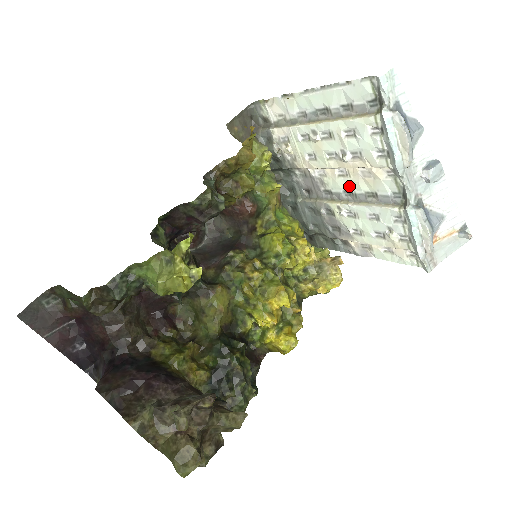
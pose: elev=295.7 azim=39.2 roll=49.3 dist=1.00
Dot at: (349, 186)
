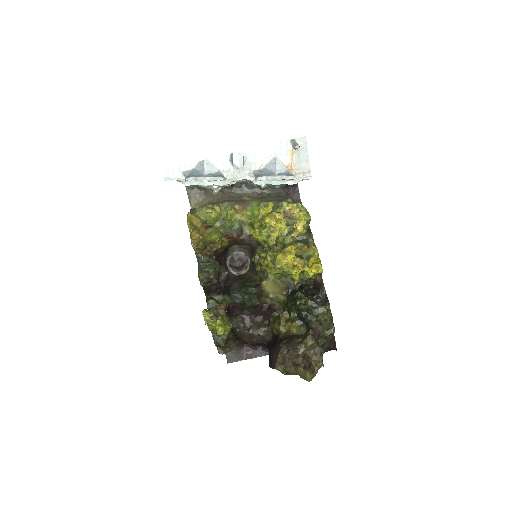
Dot at: occluded
